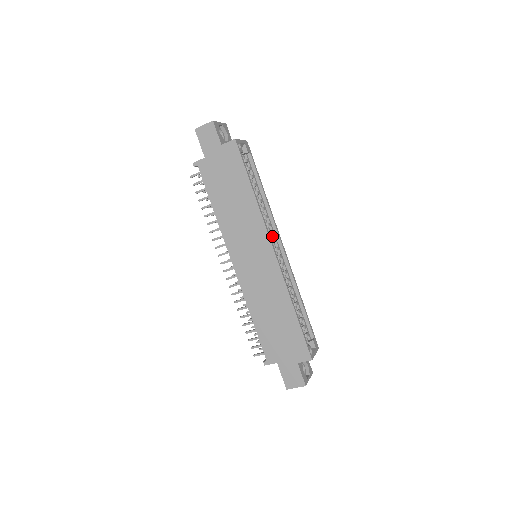
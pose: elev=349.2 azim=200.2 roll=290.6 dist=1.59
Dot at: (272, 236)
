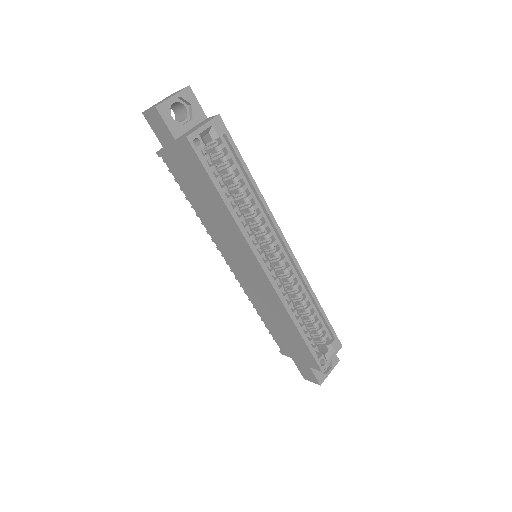
Dot at: (272, 236)
